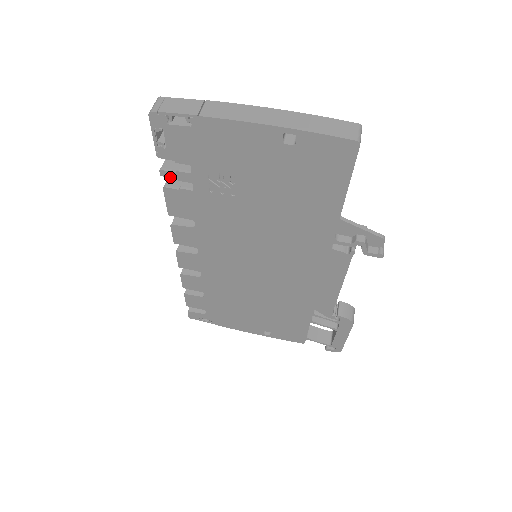
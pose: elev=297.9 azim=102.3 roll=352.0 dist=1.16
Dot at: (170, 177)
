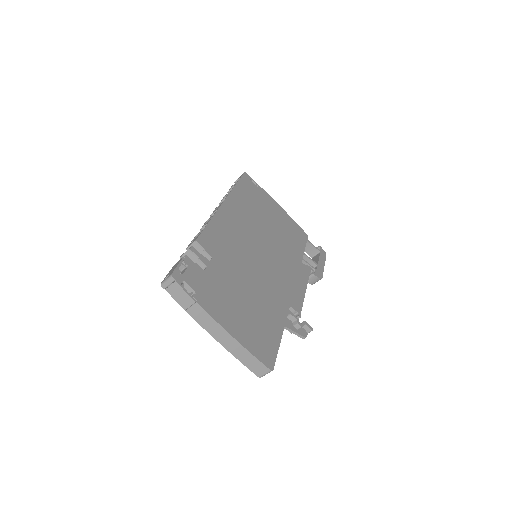
Dot at: occluded
